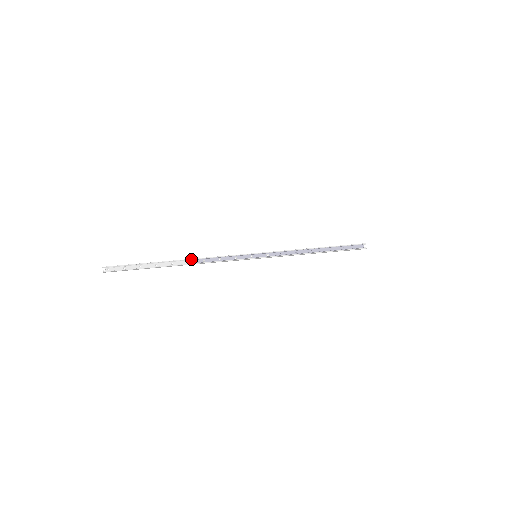
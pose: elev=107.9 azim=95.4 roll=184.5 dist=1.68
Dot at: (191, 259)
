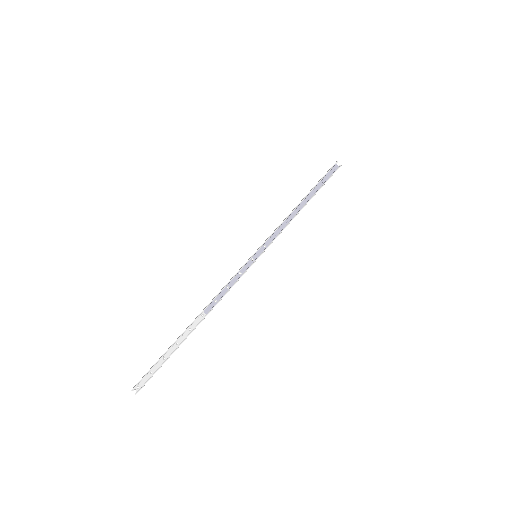
Dot at: (203, 311)
